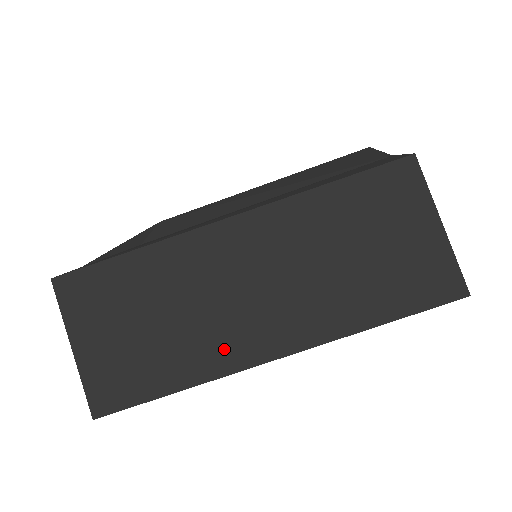
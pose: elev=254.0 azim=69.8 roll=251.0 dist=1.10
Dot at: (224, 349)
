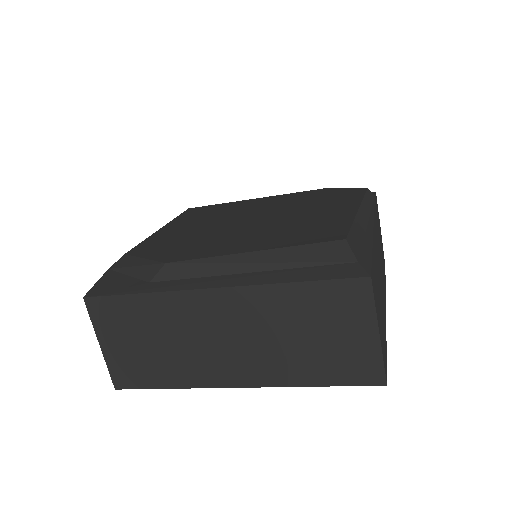
Dot at: (204, 372)
